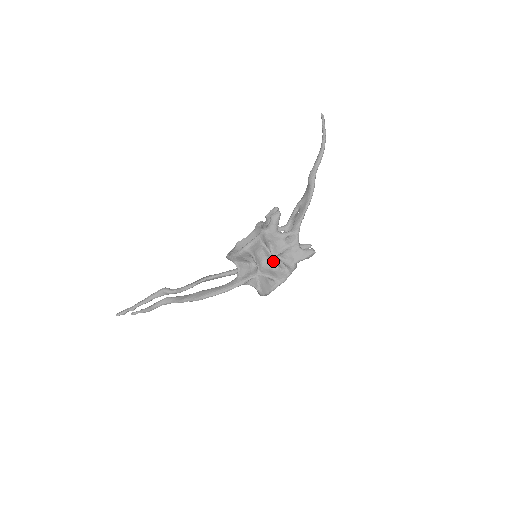
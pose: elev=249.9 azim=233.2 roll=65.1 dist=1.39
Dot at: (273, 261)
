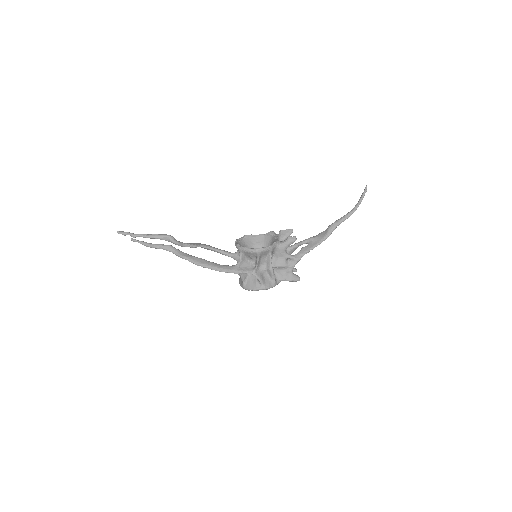
Dot at: (269, 270)
